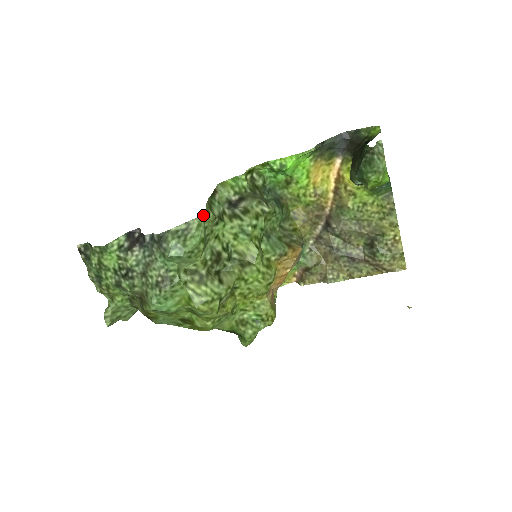
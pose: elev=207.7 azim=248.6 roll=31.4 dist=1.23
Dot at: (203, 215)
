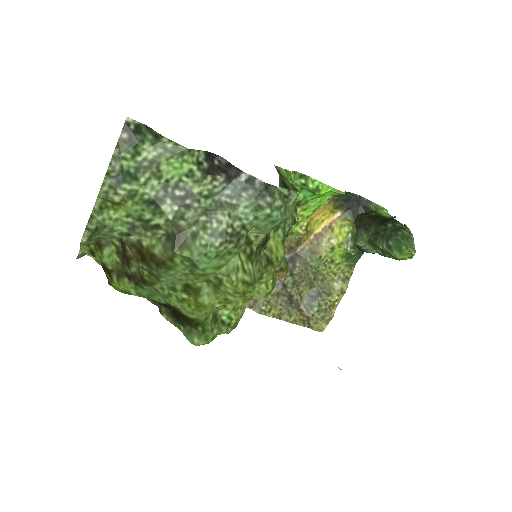
Dot at: (298, 193)
